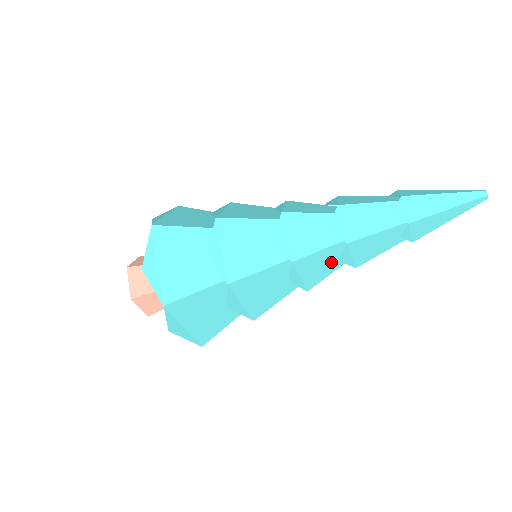
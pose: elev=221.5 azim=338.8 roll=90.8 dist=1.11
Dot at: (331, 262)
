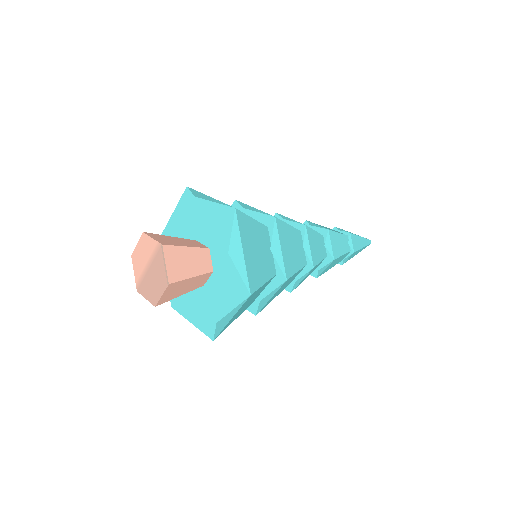
Dot at: (312, 271)
